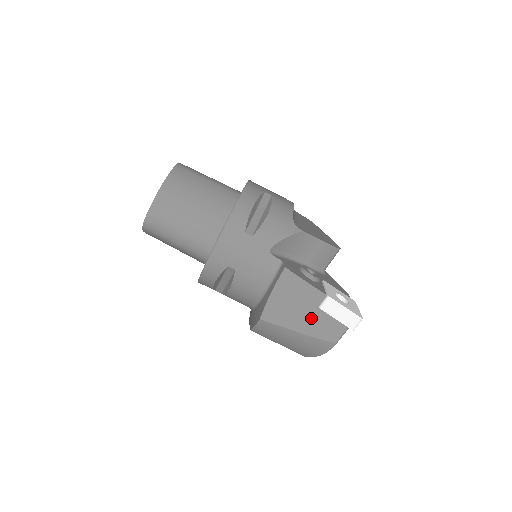
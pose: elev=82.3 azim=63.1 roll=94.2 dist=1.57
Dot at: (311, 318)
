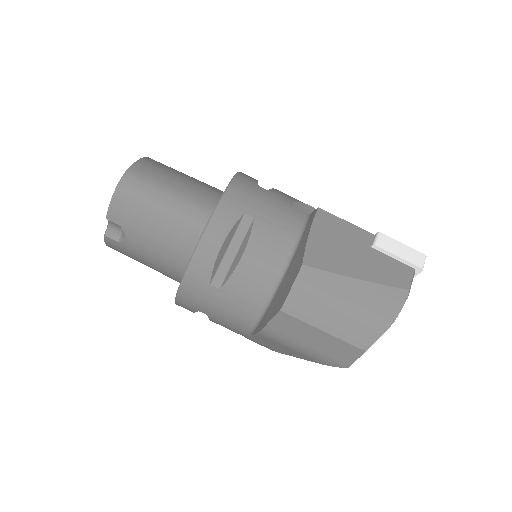
Dot at: (367, 261)
